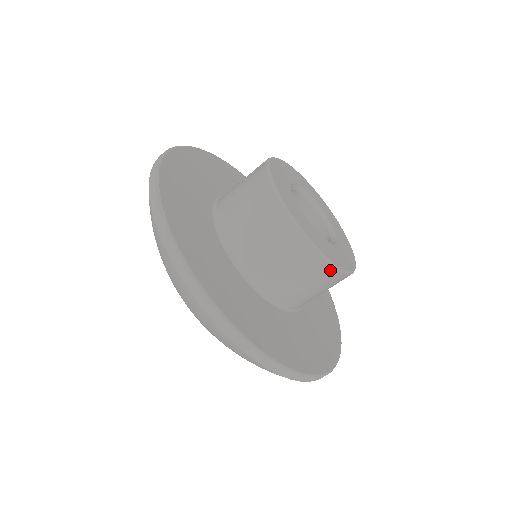
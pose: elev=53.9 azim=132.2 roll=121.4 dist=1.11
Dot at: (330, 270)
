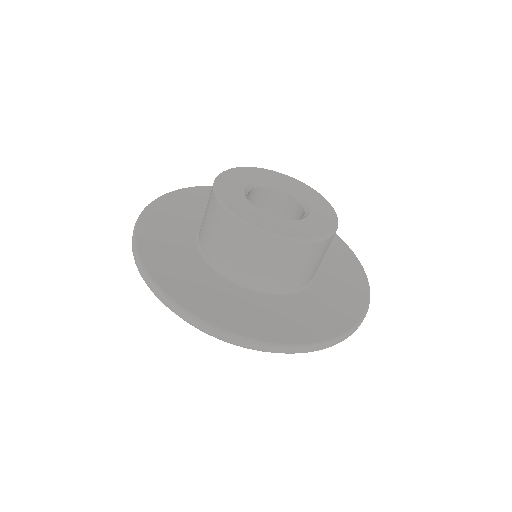
Dot at: occluded
